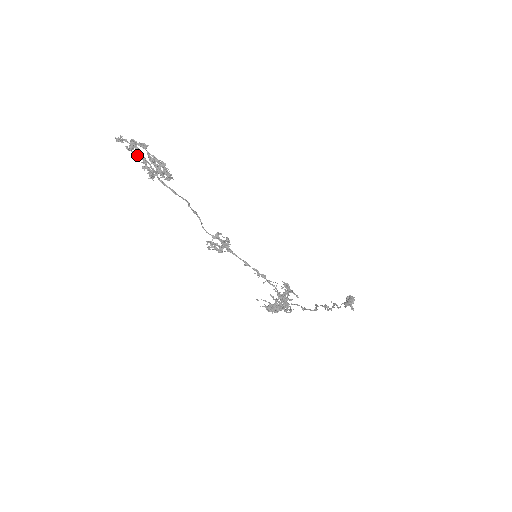
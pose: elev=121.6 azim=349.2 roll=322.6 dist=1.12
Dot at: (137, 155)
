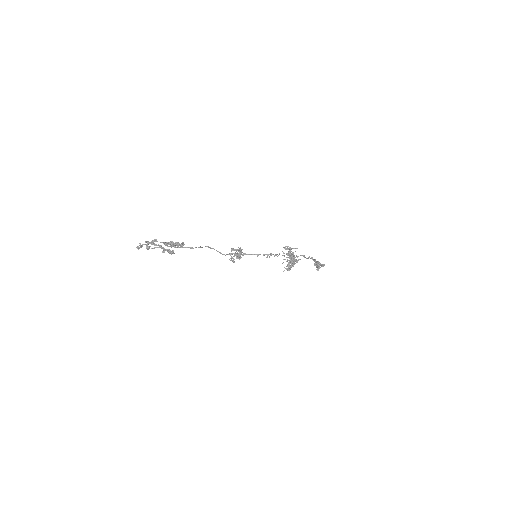
Dot at: occluded
